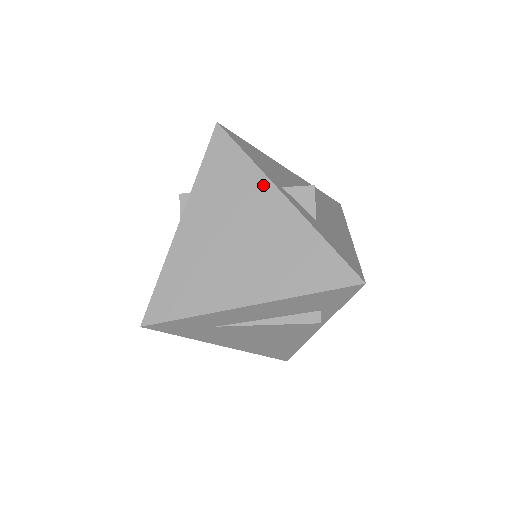
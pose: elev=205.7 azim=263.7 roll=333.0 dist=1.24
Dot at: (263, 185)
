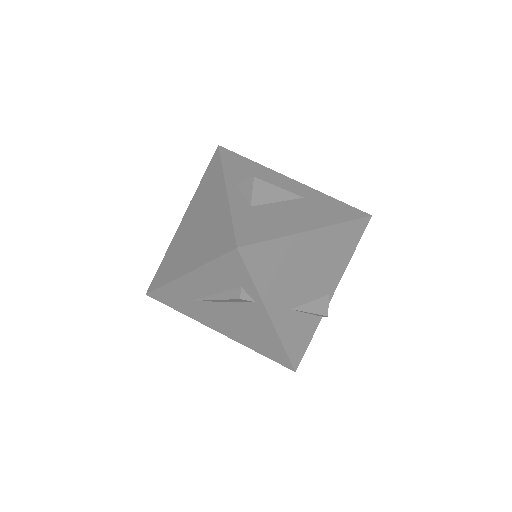
Dot at: (220, 182)
